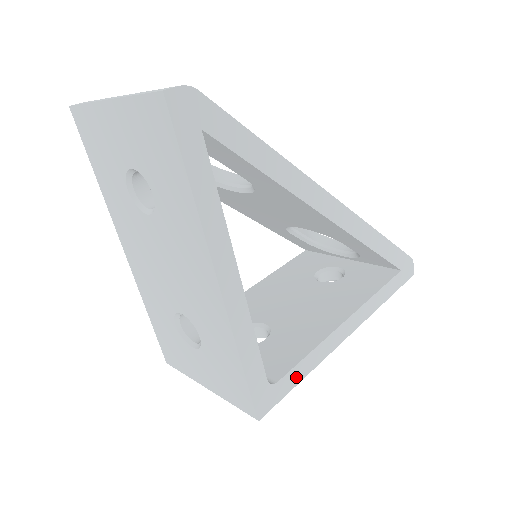
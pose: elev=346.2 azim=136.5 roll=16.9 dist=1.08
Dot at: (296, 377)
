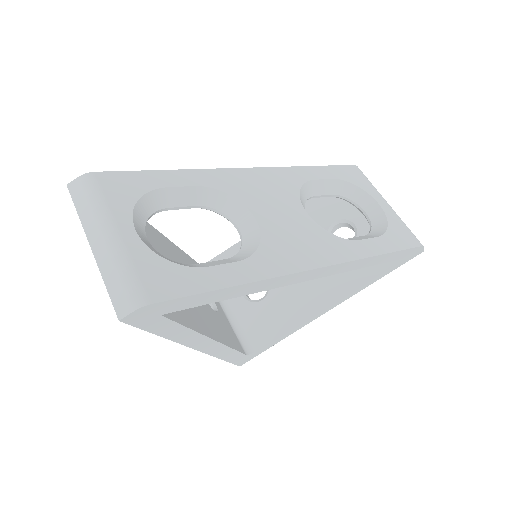
Dot at: (273, 343)
